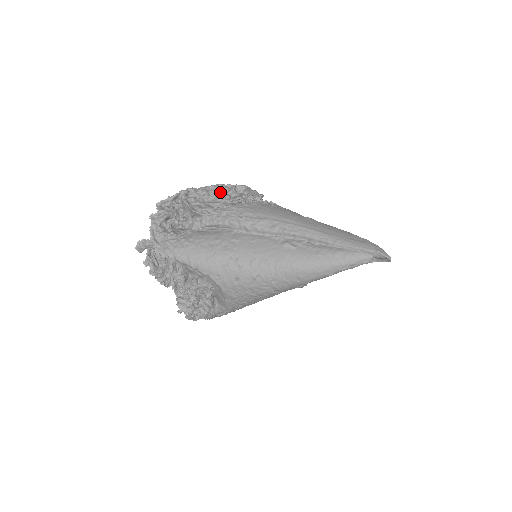
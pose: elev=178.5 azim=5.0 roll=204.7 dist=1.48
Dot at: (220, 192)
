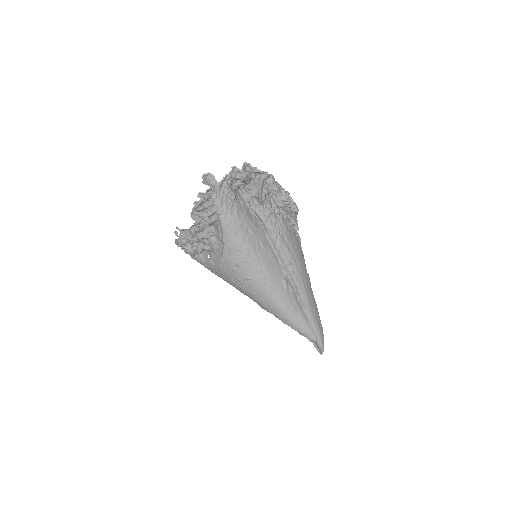
Dot at: (284, 200)
